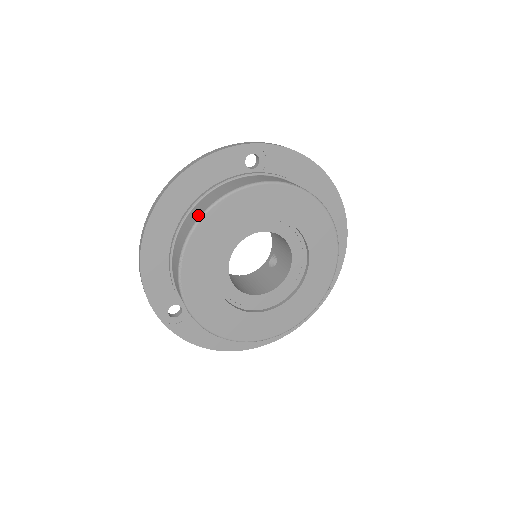
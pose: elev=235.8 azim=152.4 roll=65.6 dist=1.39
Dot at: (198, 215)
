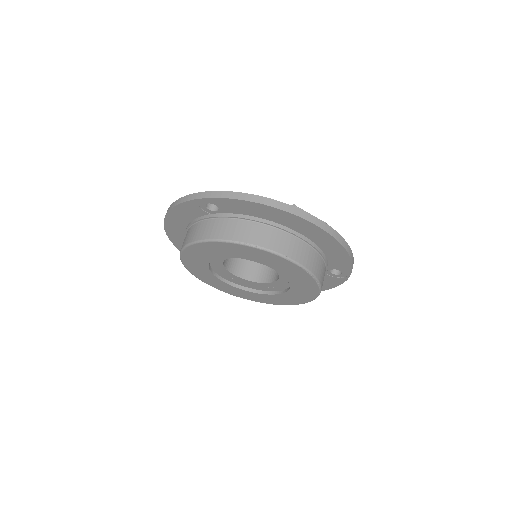
Dot at: occluded
